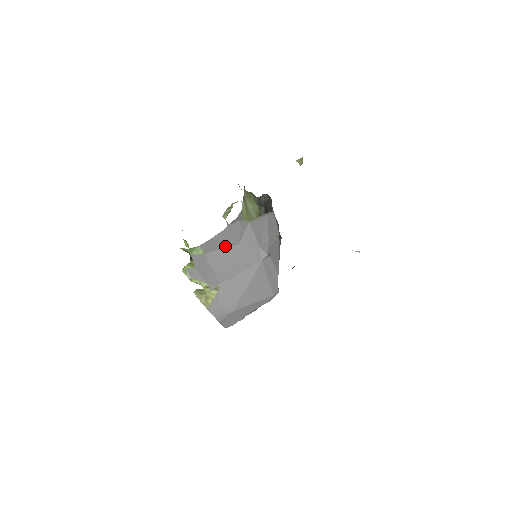
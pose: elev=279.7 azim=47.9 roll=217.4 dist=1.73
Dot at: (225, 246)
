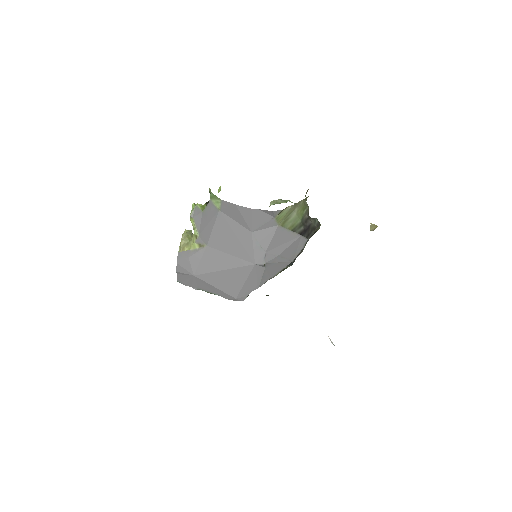
Dot at: (240, 222)
